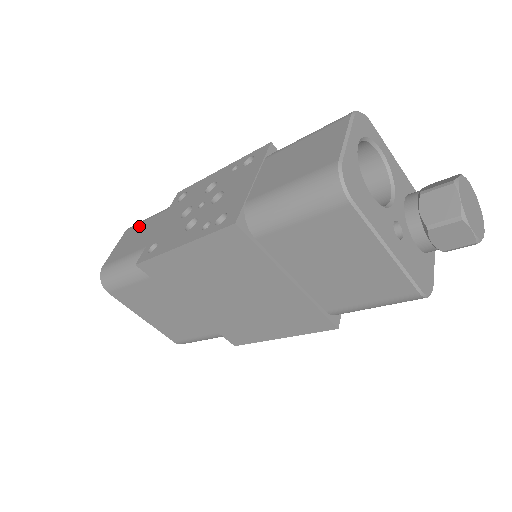
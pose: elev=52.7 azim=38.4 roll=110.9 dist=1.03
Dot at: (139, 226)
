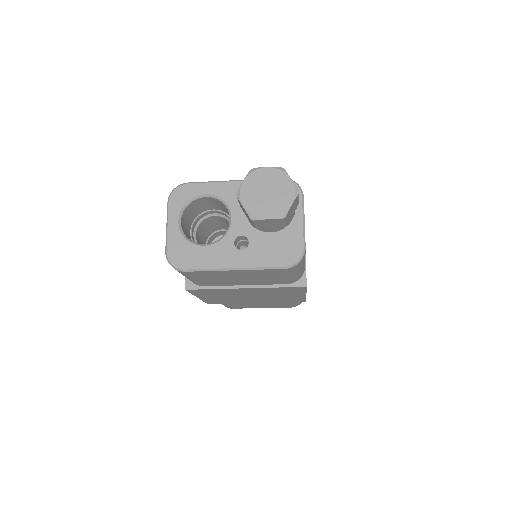
Dot at: occluded
